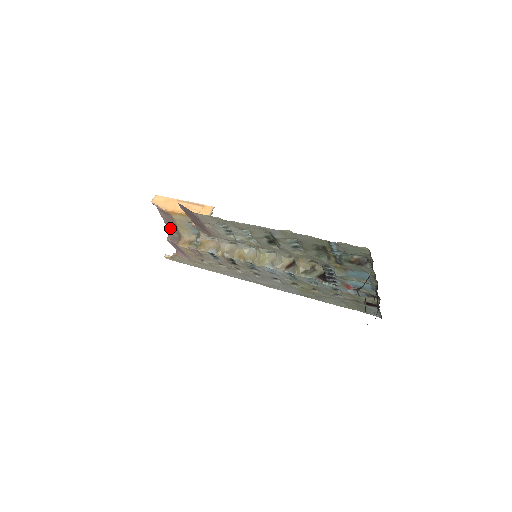
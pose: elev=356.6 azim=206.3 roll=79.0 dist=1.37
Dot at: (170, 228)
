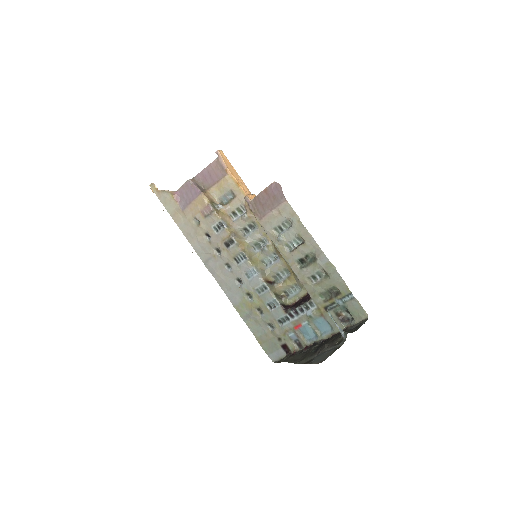
Dot at: (202, 177)
